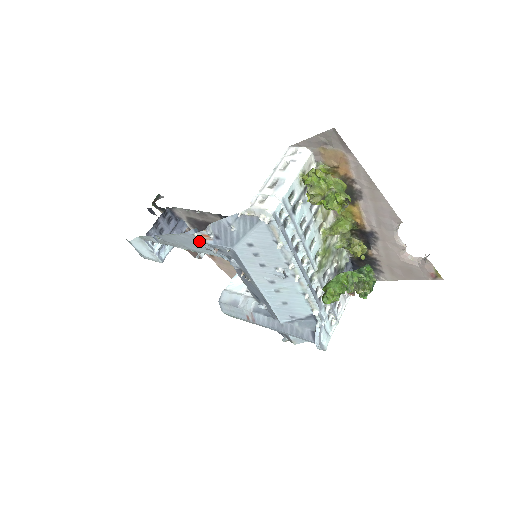
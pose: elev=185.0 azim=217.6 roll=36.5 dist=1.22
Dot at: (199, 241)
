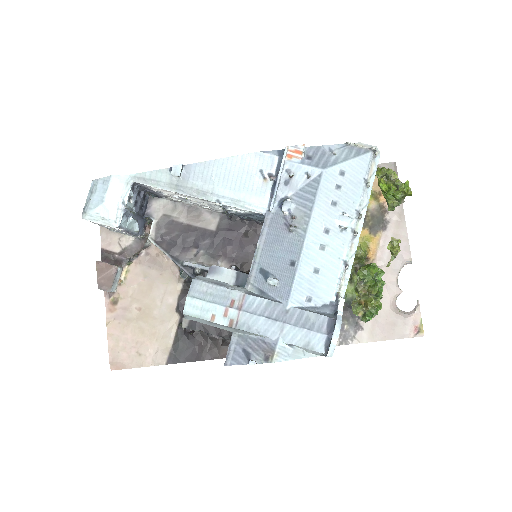
Dot at: (285, 156)
